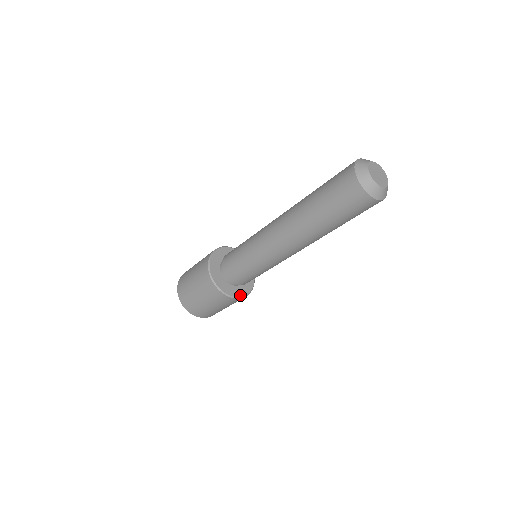
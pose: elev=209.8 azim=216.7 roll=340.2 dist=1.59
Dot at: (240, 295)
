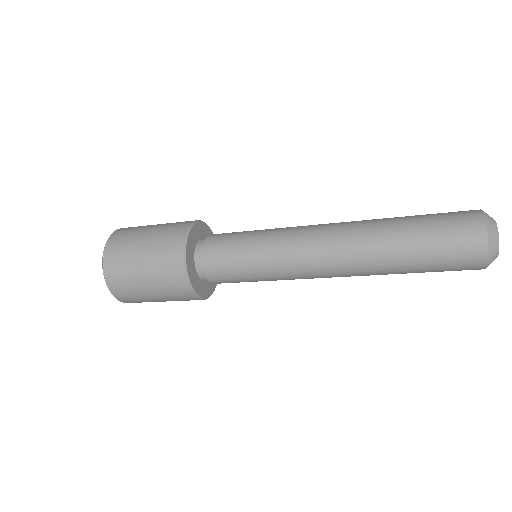
Dot at: occluded
